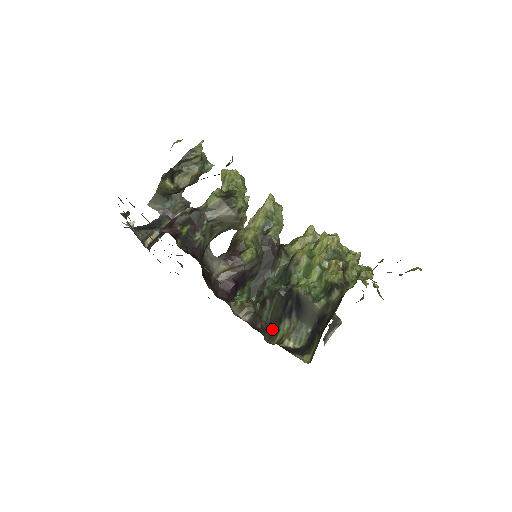
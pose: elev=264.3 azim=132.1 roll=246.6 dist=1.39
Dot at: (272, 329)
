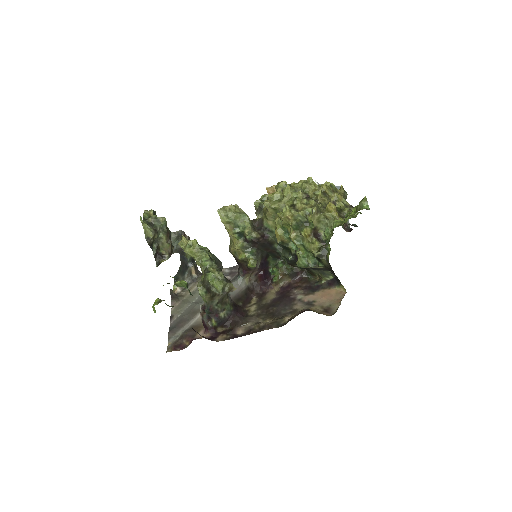
Dot at: (309, 271)
